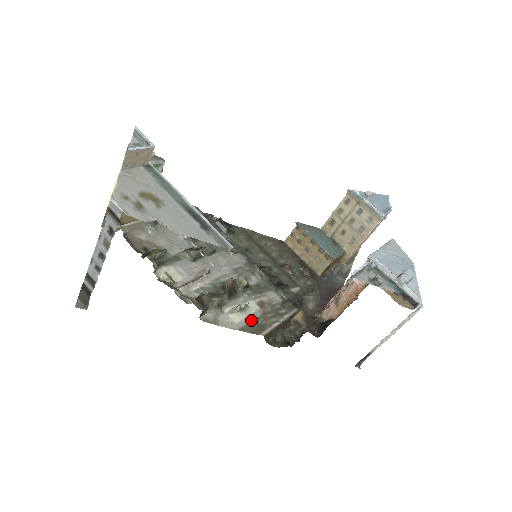
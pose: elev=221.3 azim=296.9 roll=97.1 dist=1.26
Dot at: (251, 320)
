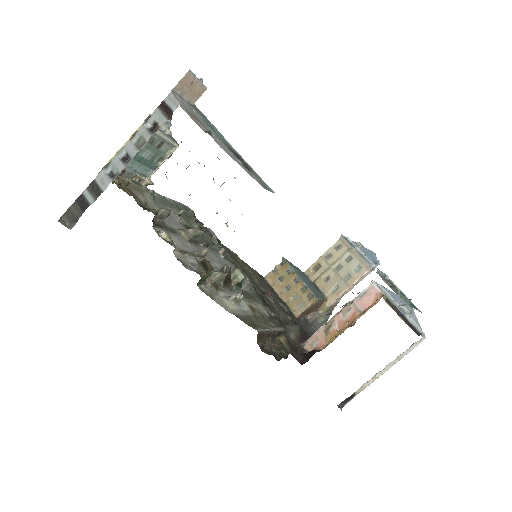
Dot at: (244, 314)
